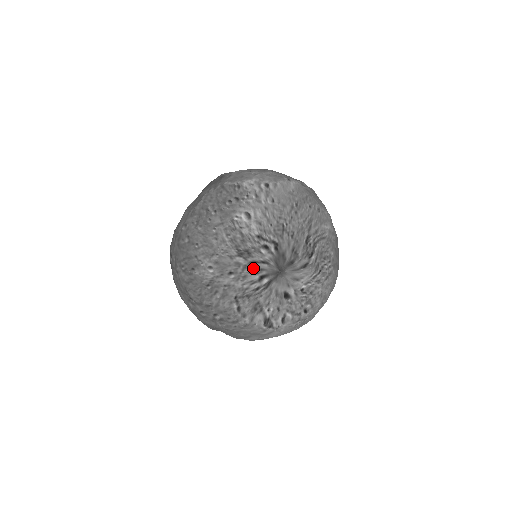
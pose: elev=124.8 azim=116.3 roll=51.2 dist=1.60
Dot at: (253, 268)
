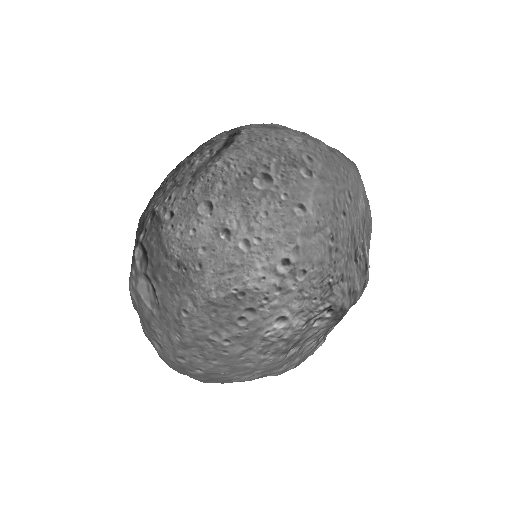
Dot at: (308, 342)
